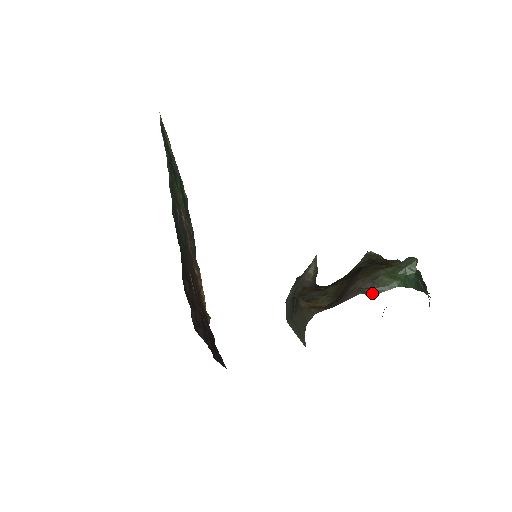
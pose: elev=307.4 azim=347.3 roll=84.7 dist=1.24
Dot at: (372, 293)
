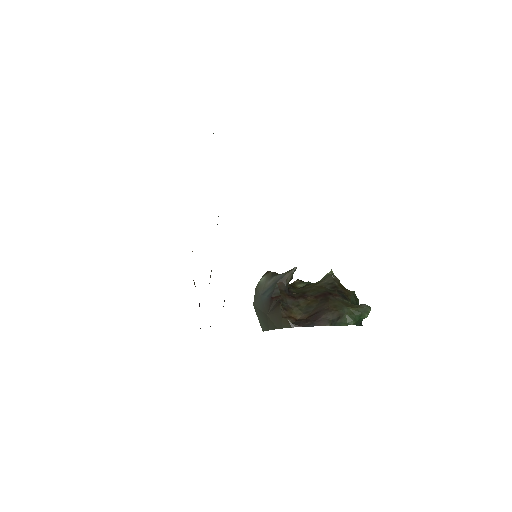
Dot at: (335, 325)
